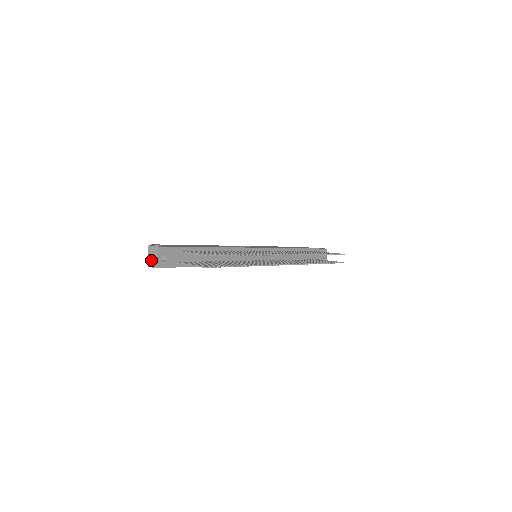
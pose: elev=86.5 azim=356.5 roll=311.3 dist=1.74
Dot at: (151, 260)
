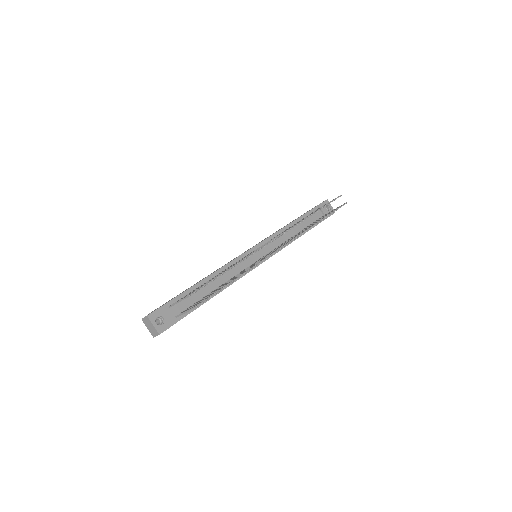
Dot at: (151, 330)
